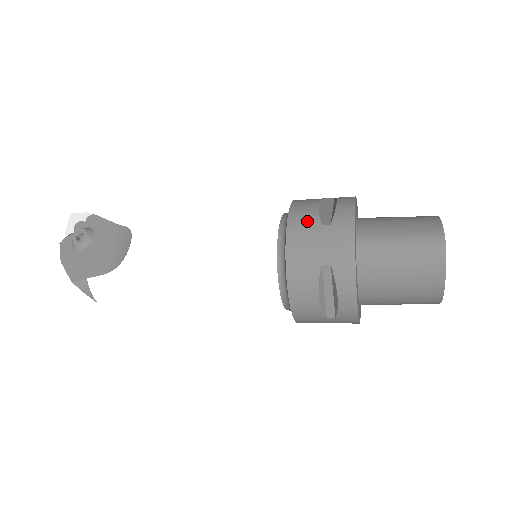
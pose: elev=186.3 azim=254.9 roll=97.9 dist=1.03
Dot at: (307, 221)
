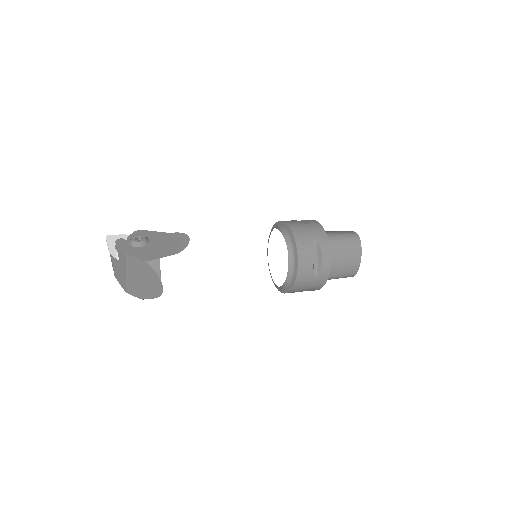
Dot at: (297, 223)
